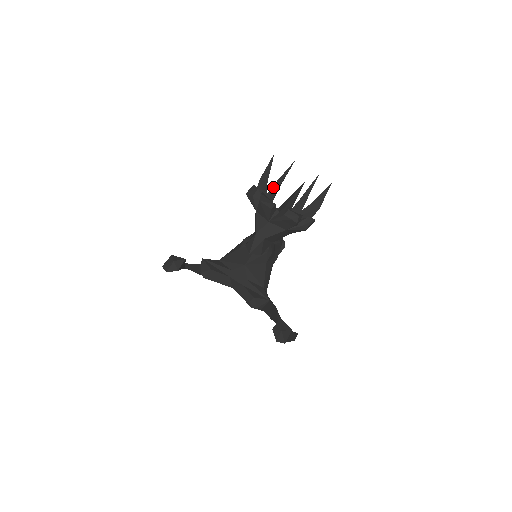
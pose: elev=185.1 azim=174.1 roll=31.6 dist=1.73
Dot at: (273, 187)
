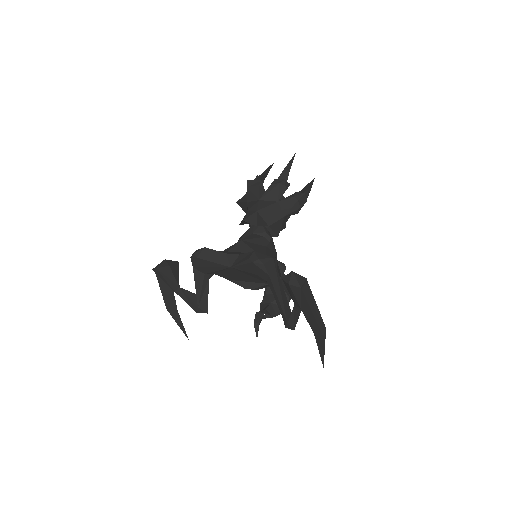
Dot at: (258, 177)
